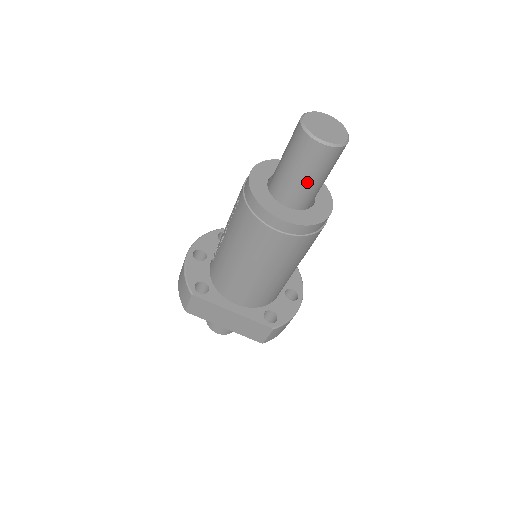
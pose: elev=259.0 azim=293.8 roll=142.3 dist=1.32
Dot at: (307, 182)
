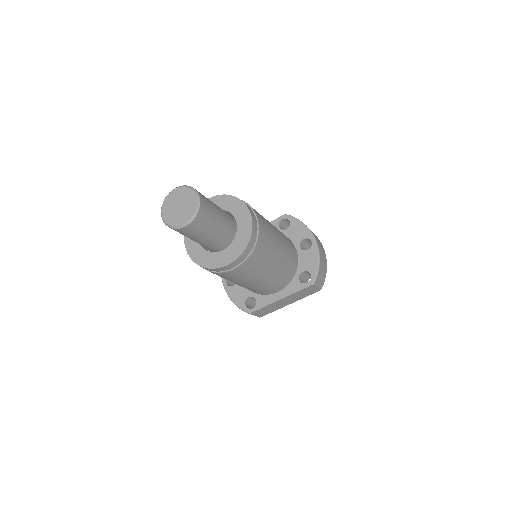
Dot at: (212, 236)
